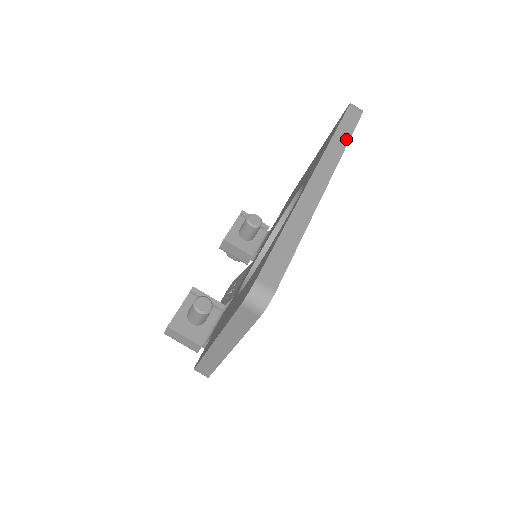
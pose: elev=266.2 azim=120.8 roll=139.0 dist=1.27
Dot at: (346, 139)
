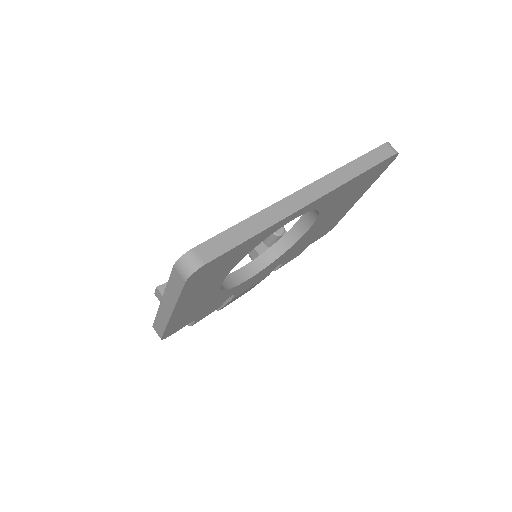
Dot at: (361, 170)
